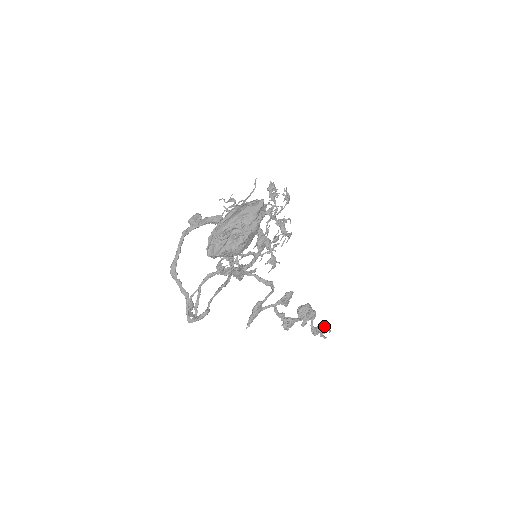
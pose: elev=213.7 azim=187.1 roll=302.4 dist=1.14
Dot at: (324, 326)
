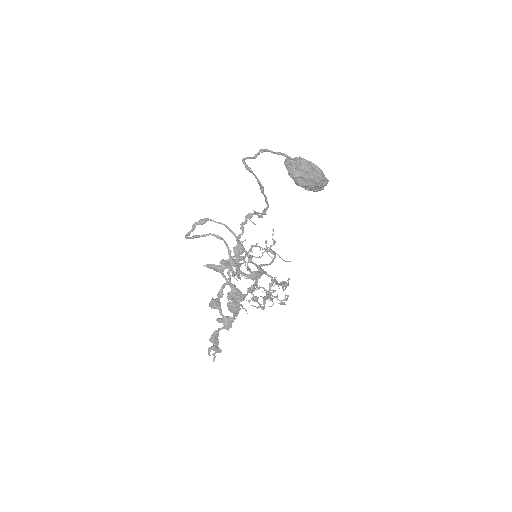
Dot at: occluded
